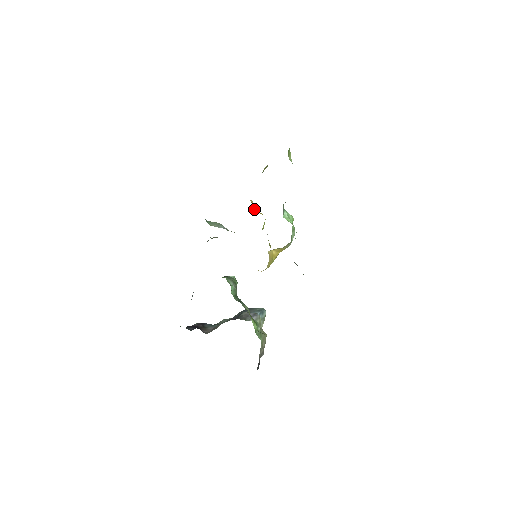
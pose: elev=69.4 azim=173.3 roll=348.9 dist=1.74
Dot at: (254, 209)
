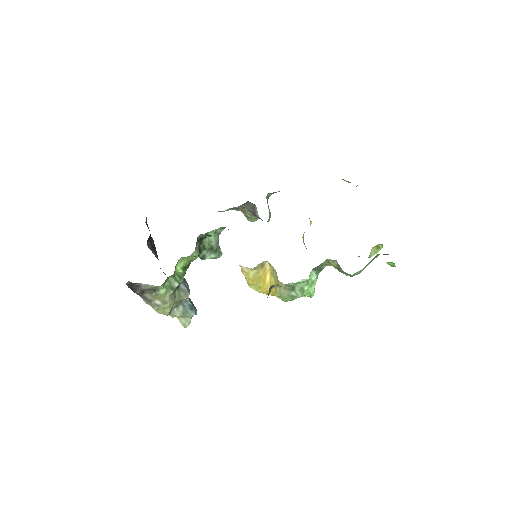
Dot at: occluded
